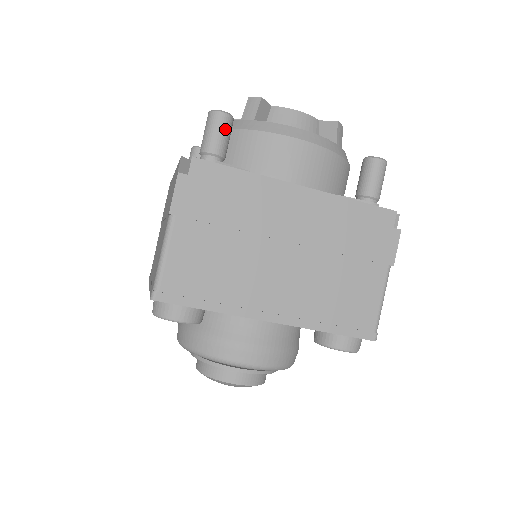
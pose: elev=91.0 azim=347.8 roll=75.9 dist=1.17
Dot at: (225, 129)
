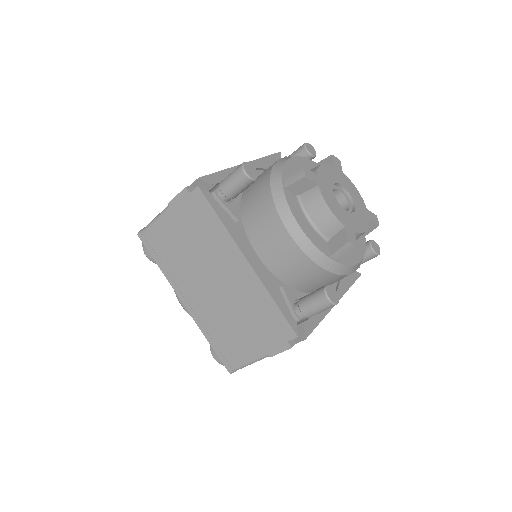
Dot at: occluded
